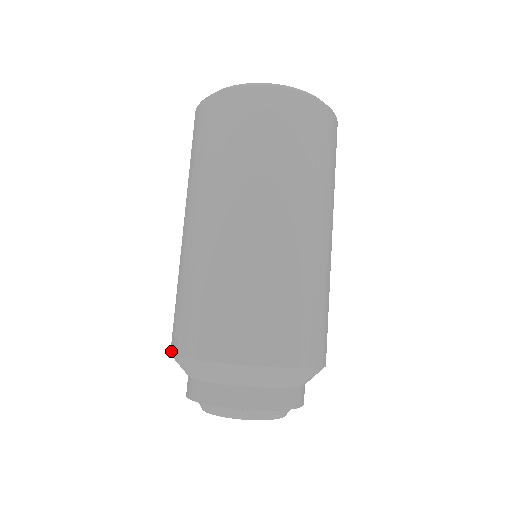
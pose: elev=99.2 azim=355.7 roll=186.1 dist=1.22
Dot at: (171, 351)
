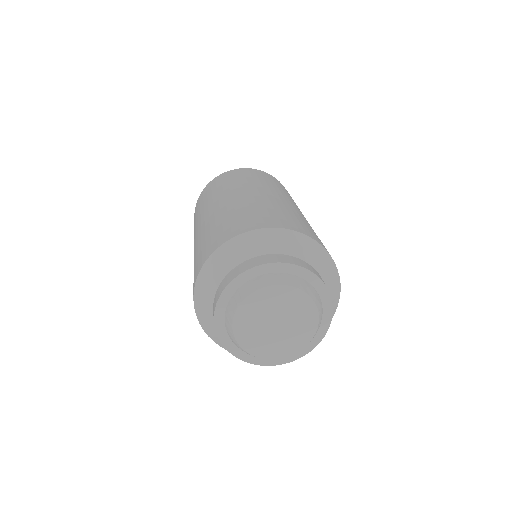
Dot at: occluded
